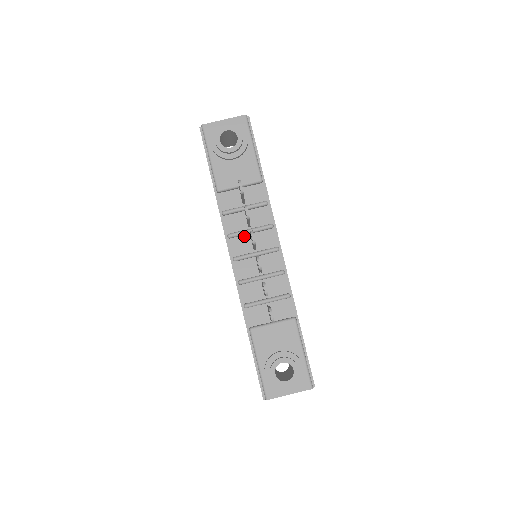
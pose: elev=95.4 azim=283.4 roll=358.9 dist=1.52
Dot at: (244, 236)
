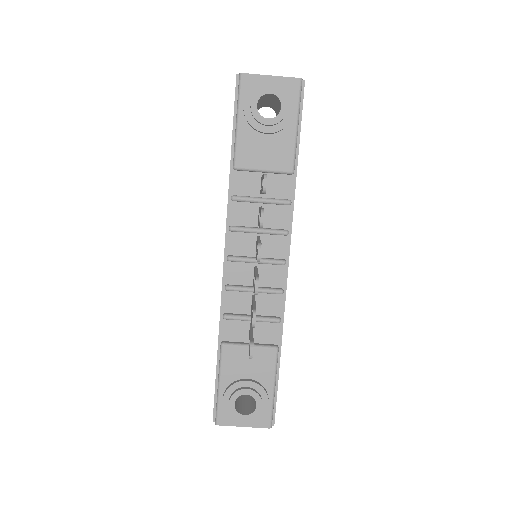
Dot at: (249, 234)
